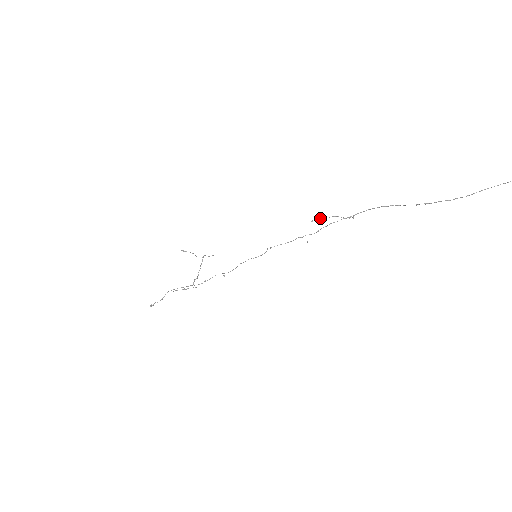
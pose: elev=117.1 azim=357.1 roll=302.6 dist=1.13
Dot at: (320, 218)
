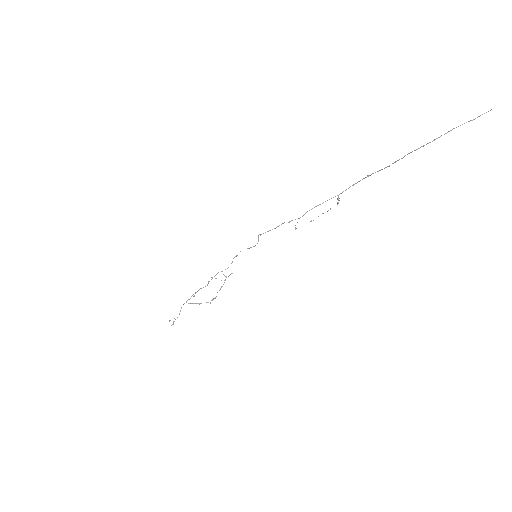
Dot at: (318, 216)
